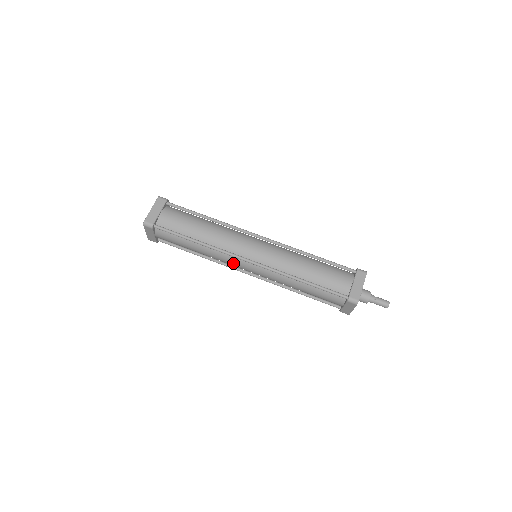
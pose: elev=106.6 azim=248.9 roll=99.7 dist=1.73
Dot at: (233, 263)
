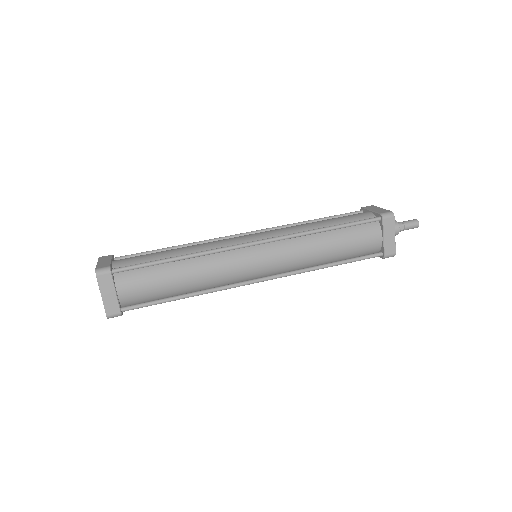
Dot at: (237, 265)
